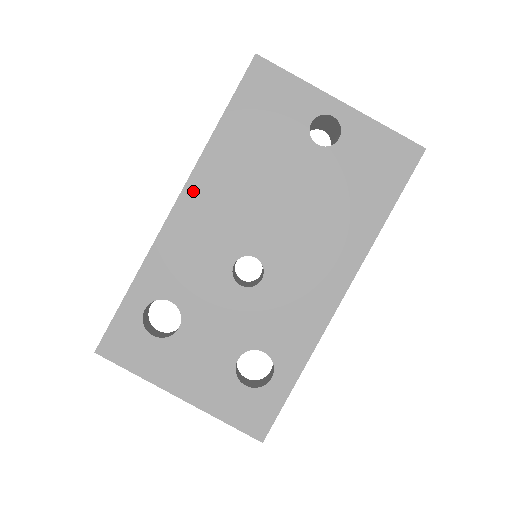
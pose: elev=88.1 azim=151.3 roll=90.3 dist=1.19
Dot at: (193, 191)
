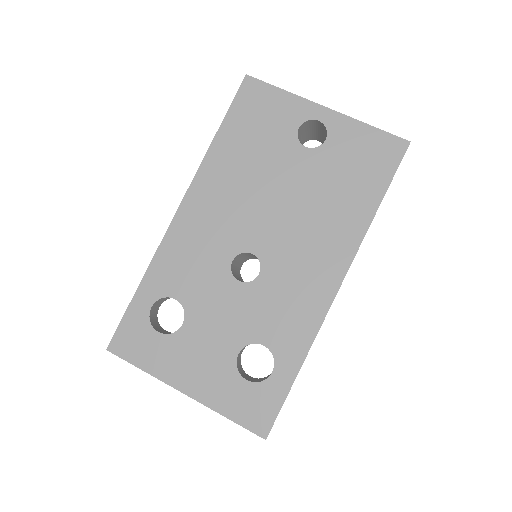
Dot at: (194, 197)
